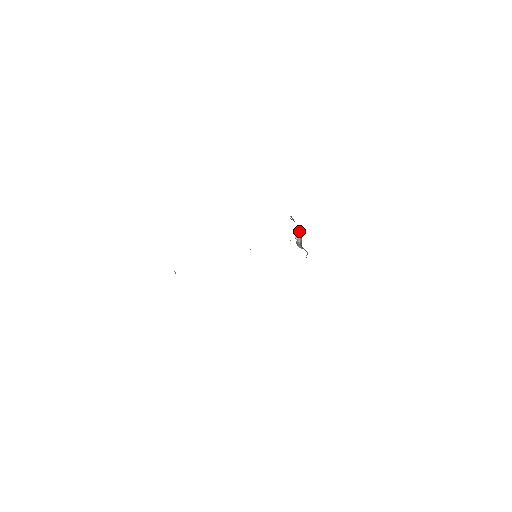
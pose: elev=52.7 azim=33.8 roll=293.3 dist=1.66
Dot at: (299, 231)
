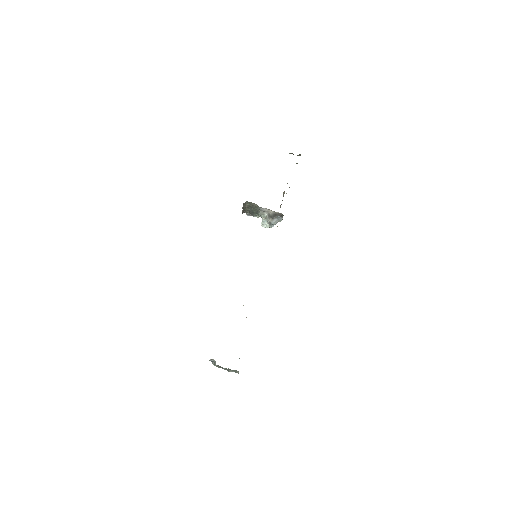
Dot at: (262, 220)
